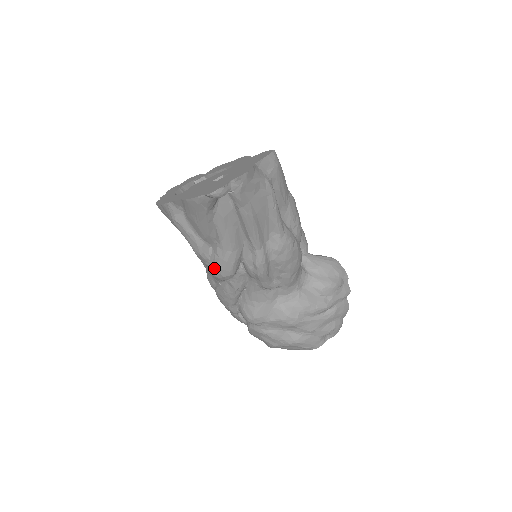
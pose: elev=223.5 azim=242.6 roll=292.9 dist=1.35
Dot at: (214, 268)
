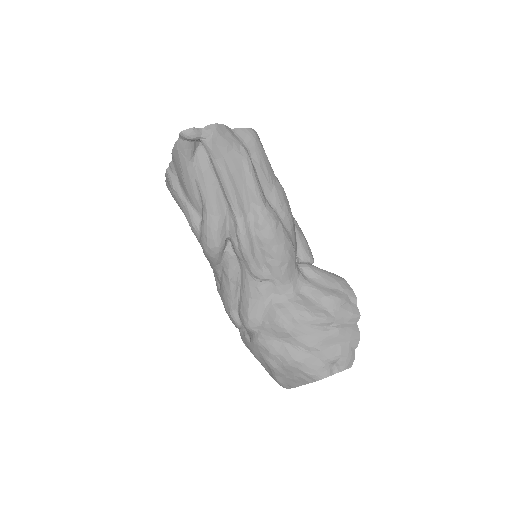
Dot at: (203, 239)
